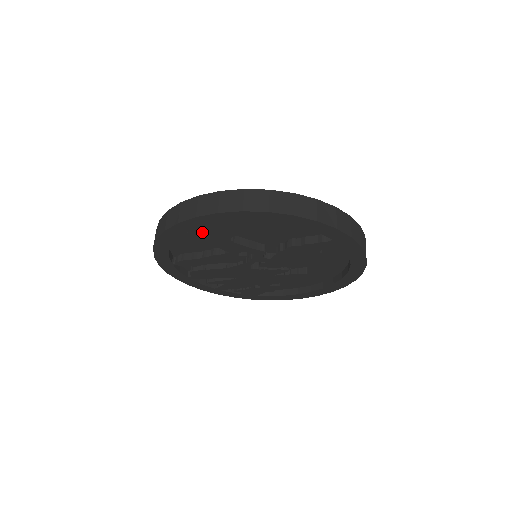
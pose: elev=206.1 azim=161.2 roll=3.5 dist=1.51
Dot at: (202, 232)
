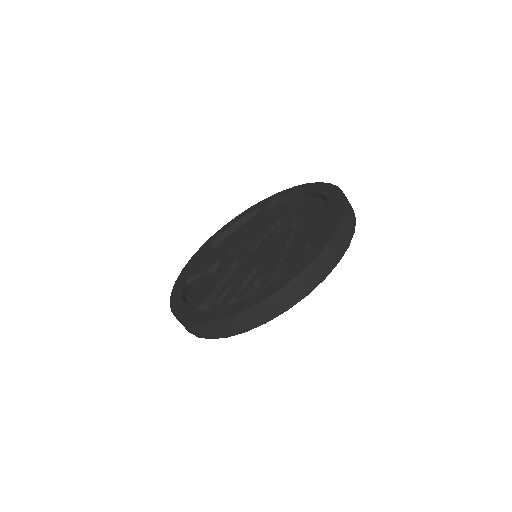
Dot at: occluded
